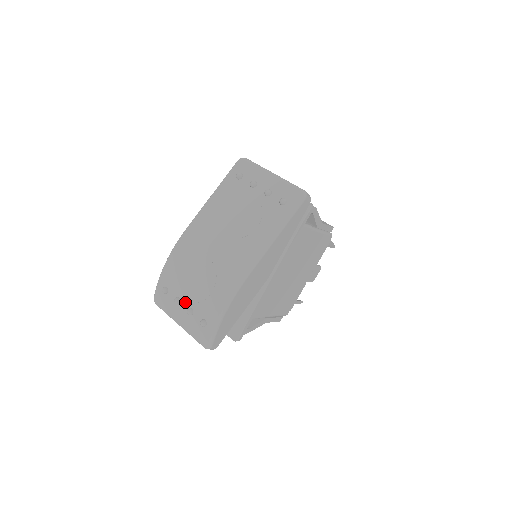
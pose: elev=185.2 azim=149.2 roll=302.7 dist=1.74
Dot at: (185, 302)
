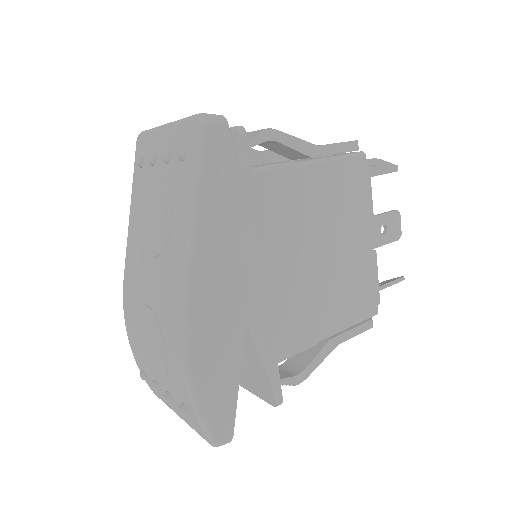
Dot at: (161, 384)
